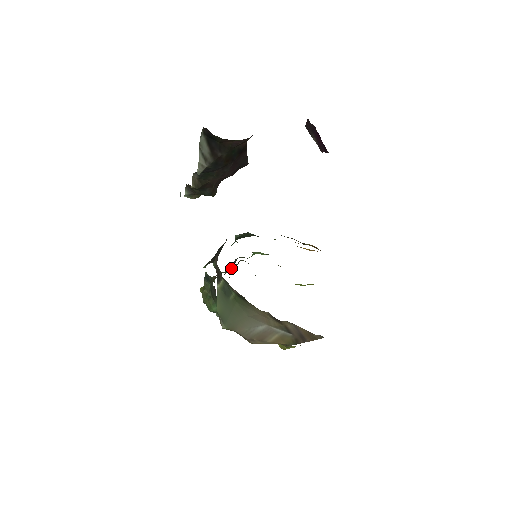
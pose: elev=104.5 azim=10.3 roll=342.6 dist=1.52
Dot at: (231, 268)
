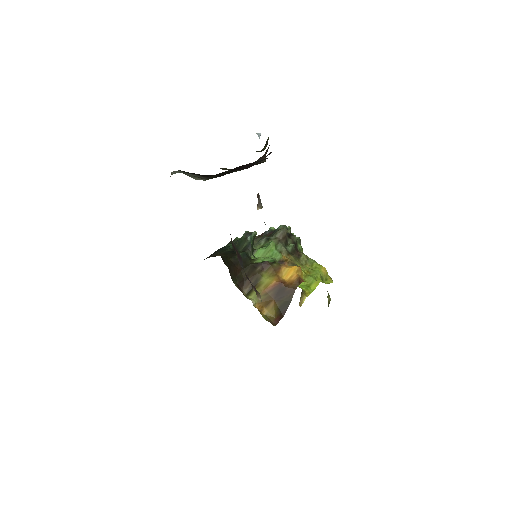
Dot at: occluded
